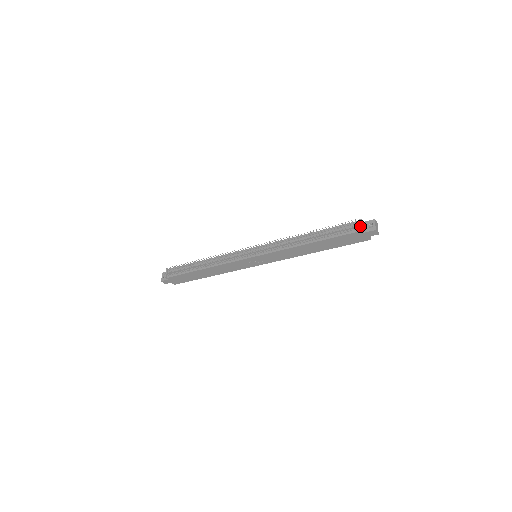
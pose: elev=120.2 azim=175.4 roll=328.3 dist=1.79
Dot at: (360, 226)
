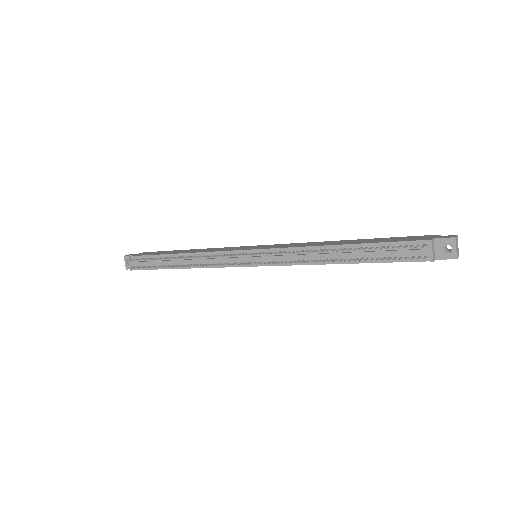
Dot at: (430, 255)
